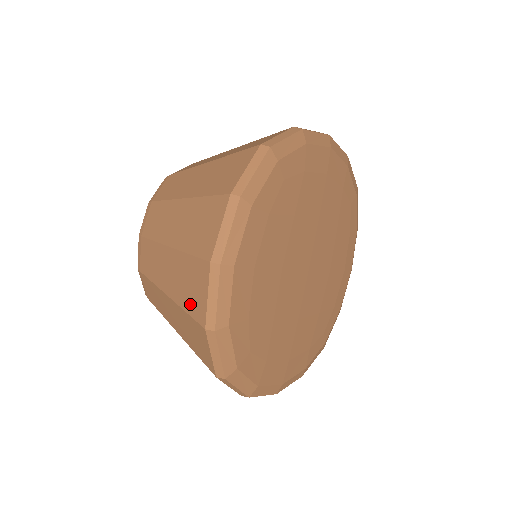
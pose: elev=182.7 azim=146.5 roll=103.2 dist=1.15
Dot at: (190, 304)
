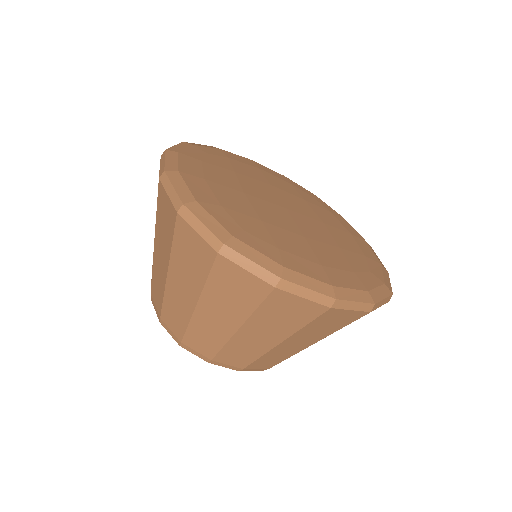
Dot at: (169, 230)
